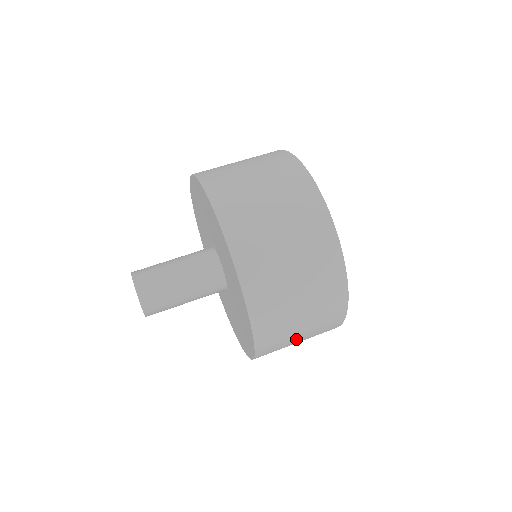
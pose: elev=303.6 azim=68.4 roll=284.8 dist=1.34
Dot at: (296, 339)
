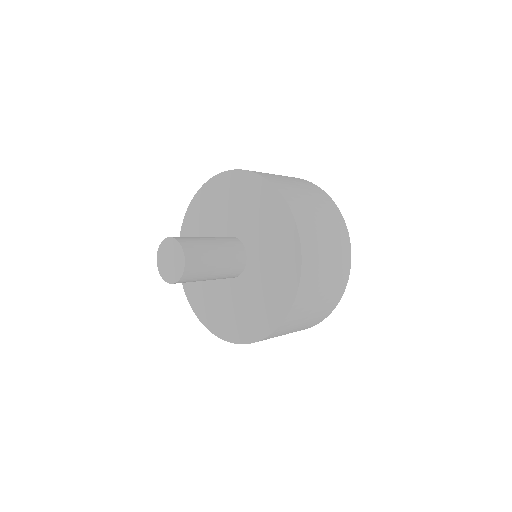
Dot at: (300, 324)
